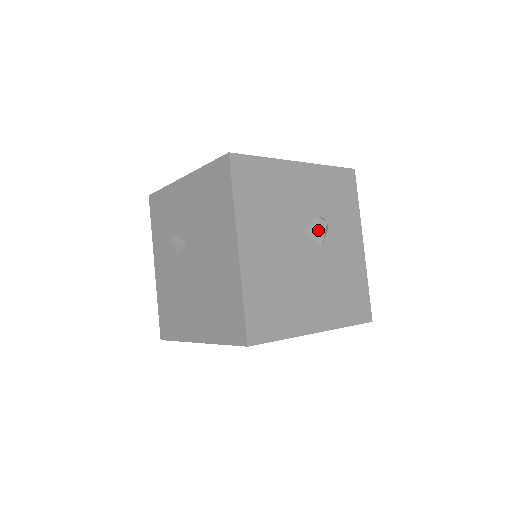
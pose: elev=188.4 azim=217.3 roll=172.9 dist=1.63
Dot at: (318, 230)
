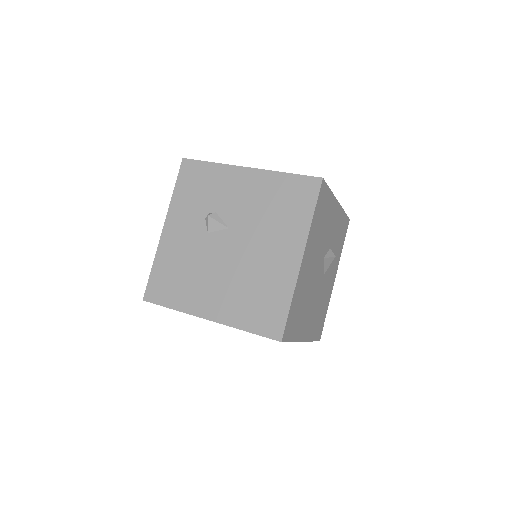
Dot at: (329, 260)
